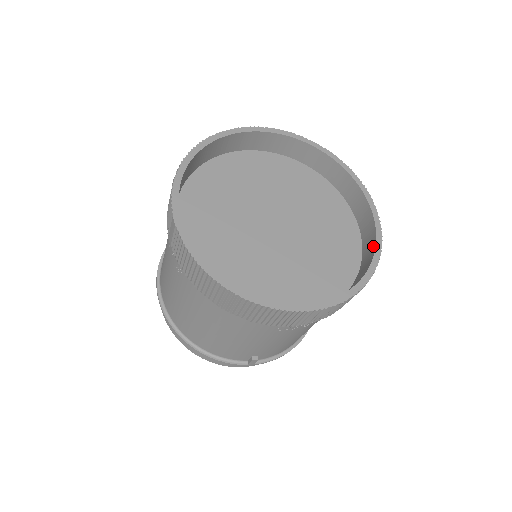
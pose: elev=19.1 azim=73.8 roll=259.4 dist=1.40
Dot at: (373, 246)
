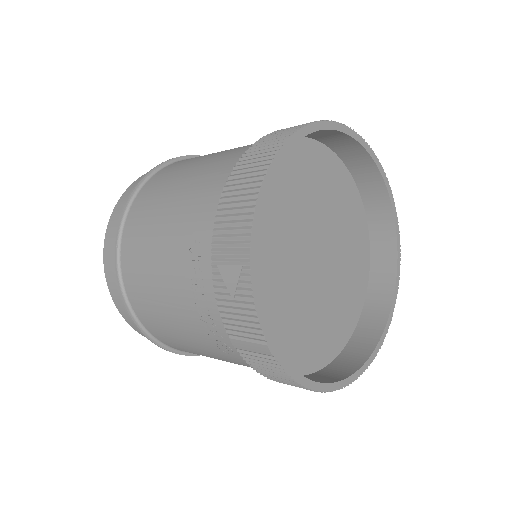
Dot at: (393, 249)
